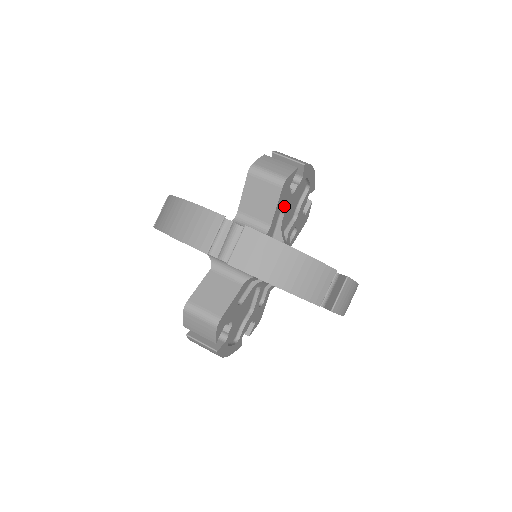
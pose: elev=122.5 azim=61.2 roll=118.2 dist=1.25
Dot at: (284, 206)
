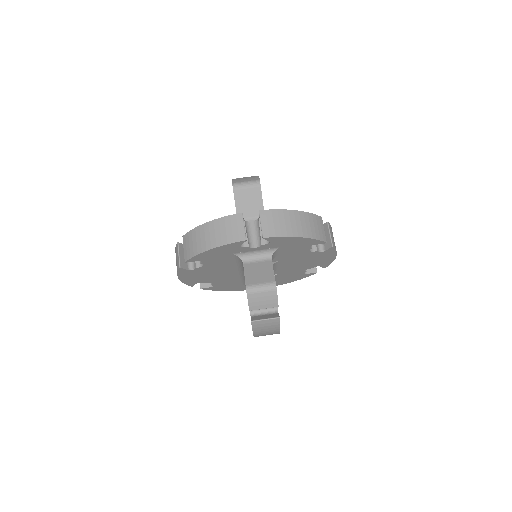
Dot at: occluded
